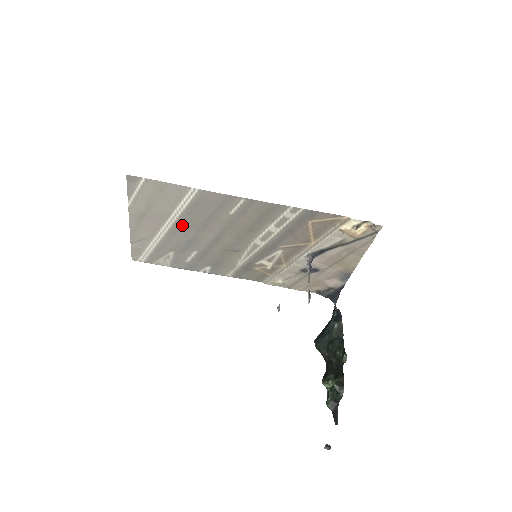
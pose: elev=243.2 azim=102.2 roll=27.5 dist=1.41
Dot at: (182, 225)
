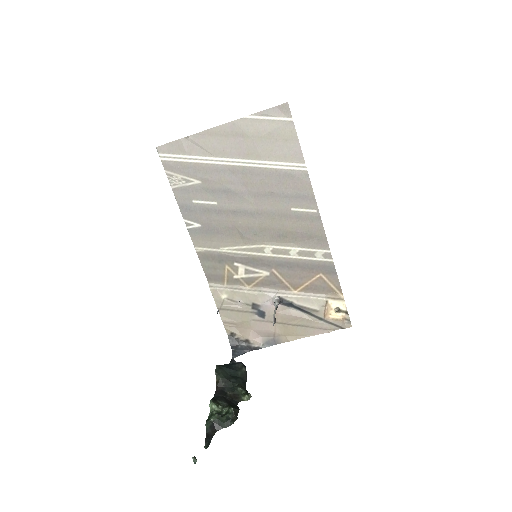
Dot at: (248, 175)
